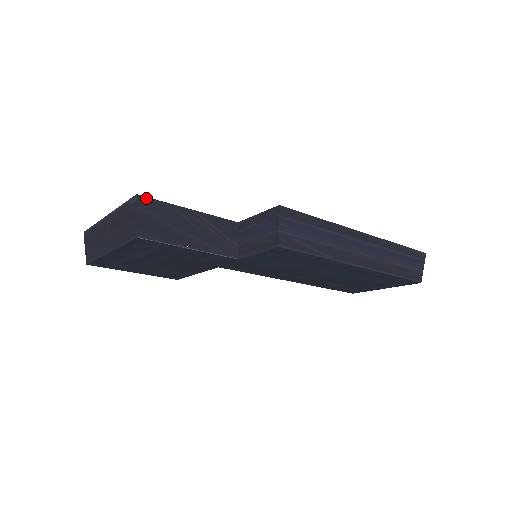
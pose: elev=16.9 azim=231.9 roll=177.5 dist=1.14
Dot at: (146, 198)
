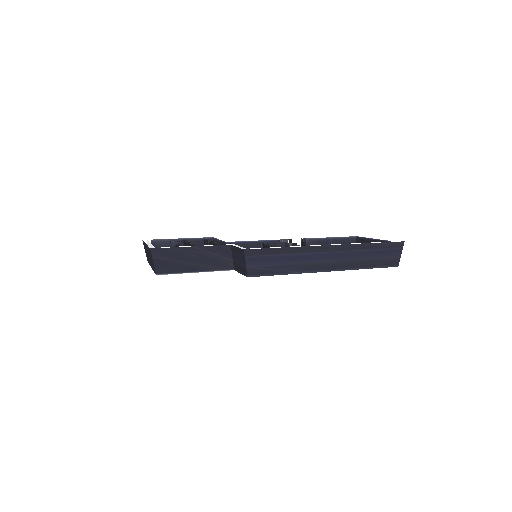
Dot at: (157, 249)
